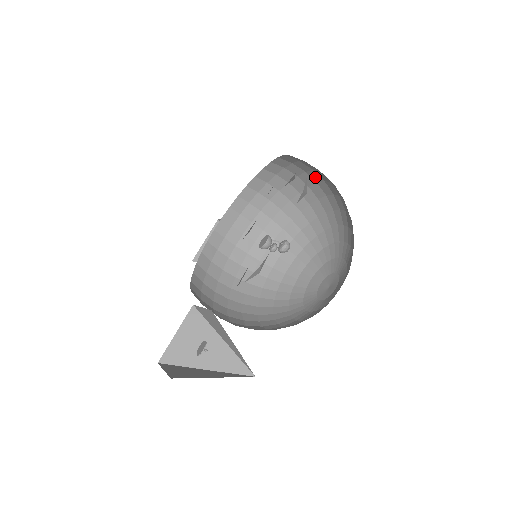
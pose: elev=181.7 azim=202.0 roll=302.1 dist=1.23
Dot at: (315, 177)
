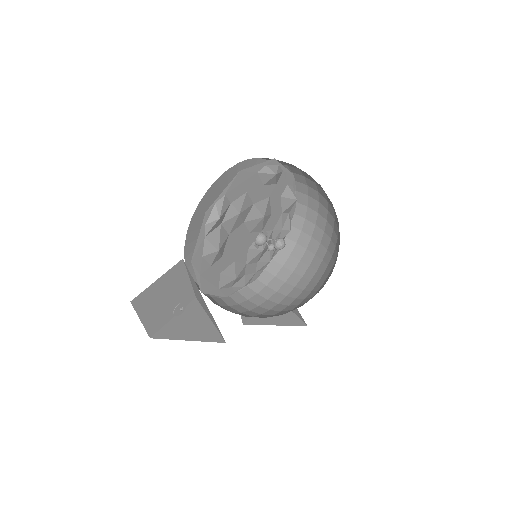
Dot at: (314, 195)
